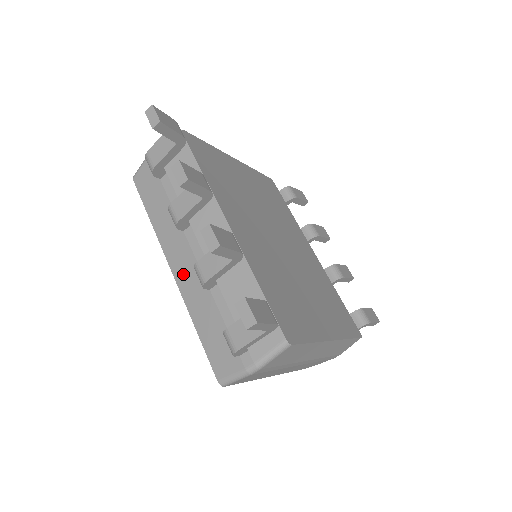
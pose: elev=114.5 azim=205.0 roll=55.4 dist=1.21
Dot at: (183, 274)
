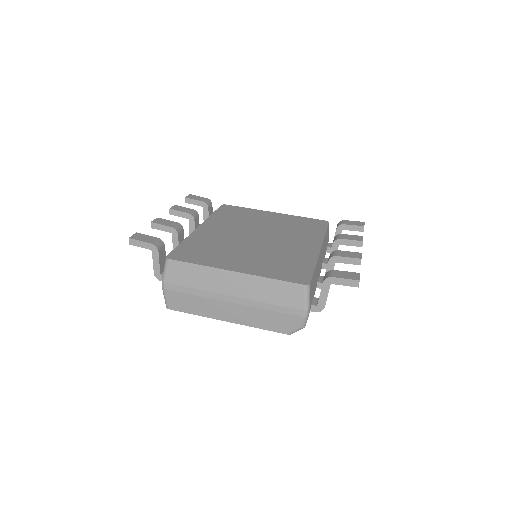
Dot at: occluded
